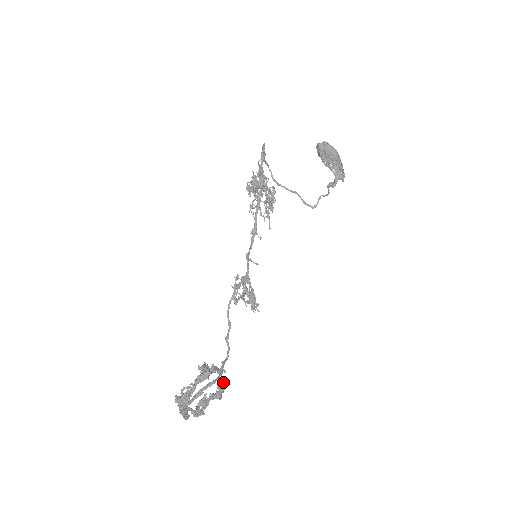
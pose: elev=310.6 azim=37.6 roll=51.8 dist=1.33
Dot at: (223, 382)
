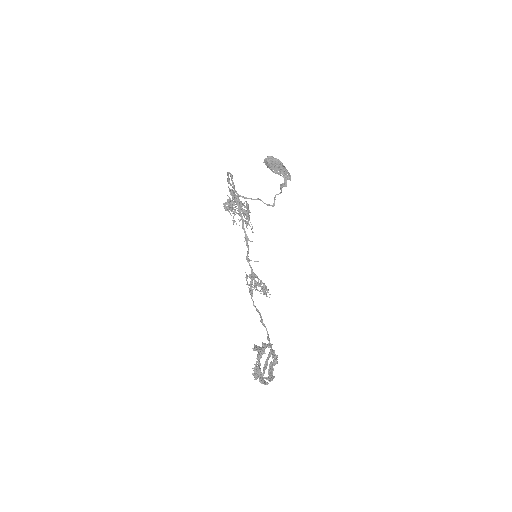
Dot at: (273, 352)
